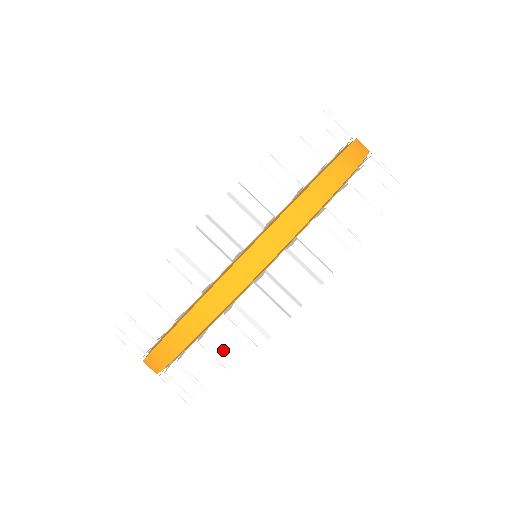
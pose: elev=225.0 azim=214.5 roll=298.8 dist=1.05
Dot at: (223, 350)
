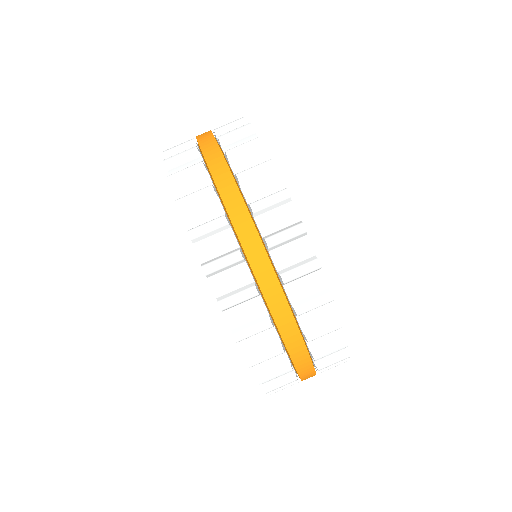
Dot at: occluded
